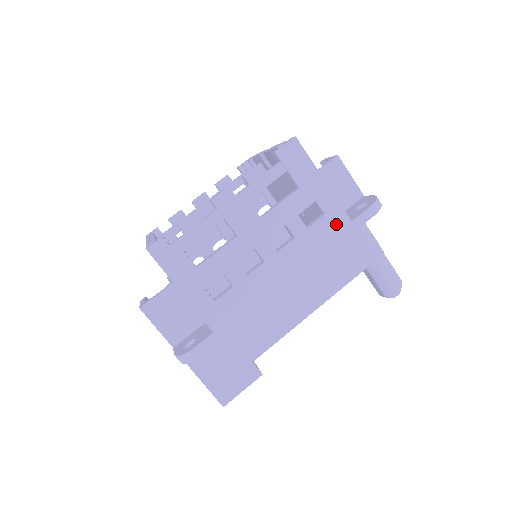
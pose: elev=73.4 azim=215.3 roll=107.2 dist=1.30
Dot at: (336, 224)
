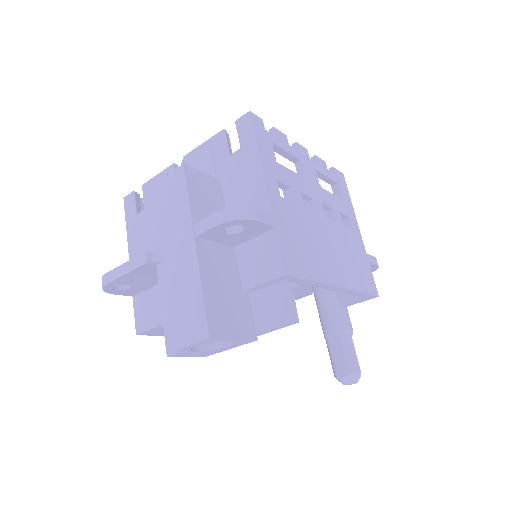
Dot at: (358, 244)
